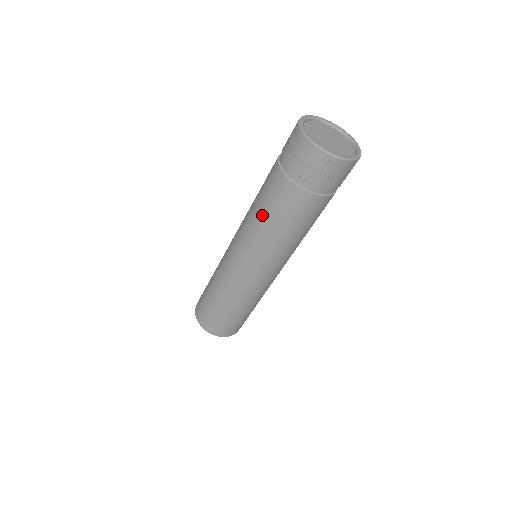
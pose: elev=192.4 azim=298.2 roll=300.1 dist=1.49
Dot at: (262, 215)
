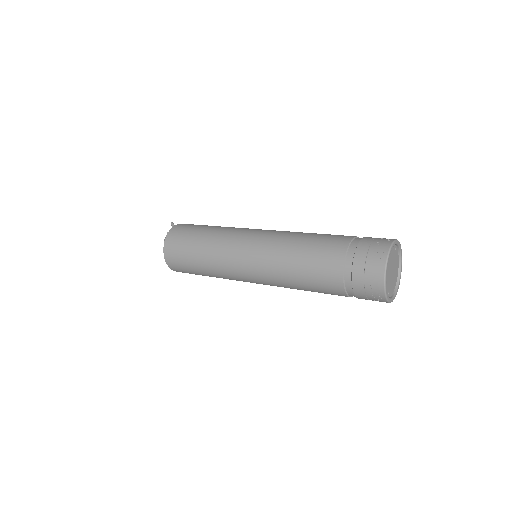
Dot at: (299, 255)
